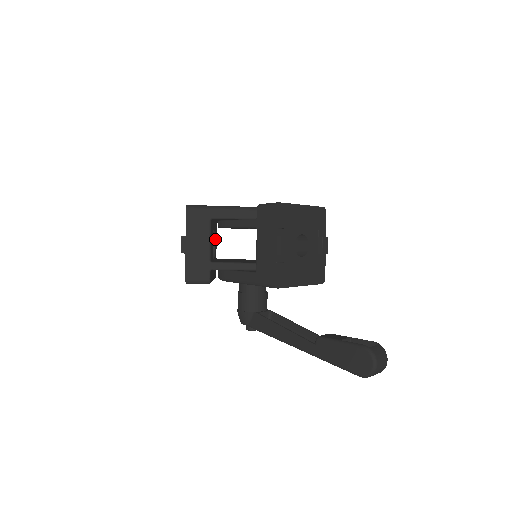
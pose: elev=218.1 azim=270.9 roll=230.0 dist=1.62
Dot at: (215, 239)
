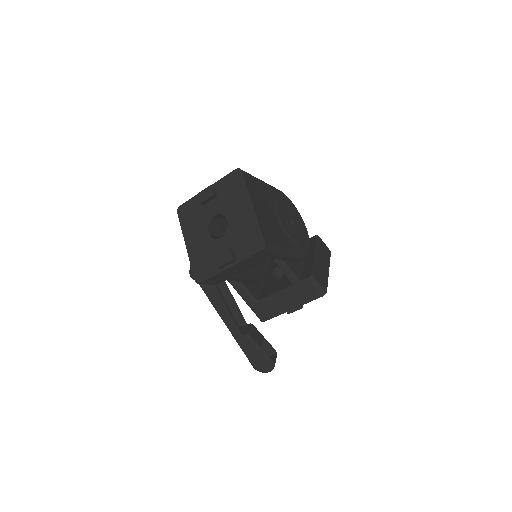
Dot at: occluded
